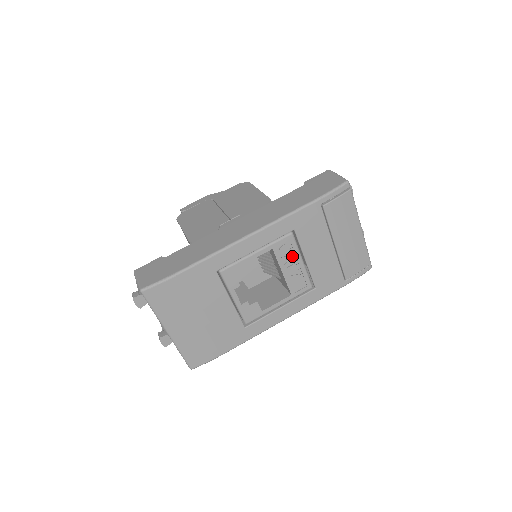
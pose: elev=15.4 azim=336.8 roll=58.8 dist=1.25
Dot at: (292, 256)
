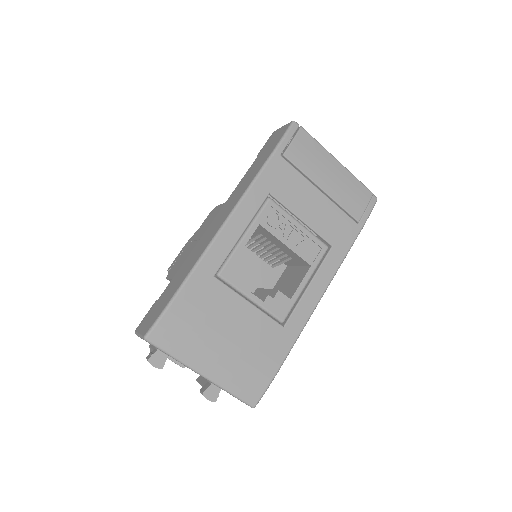
Dot at: (285, 223)
